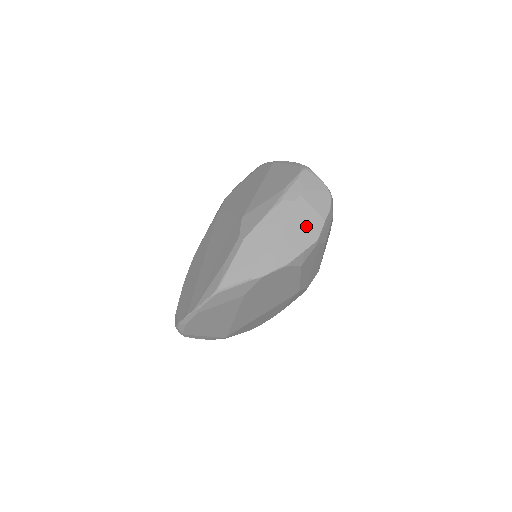
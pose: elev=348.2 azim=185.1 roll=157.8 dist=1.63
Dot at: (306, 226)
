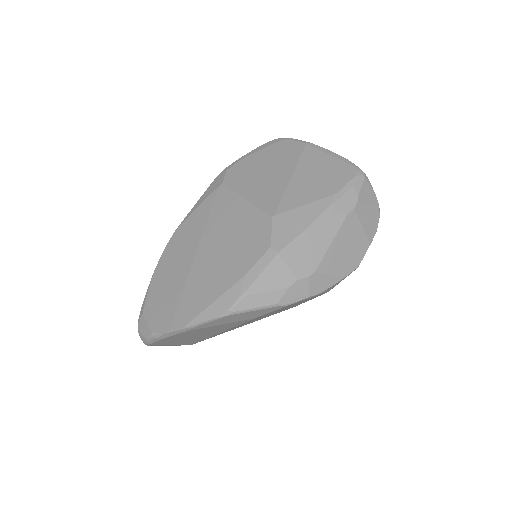
Dot at: (351, 248)
